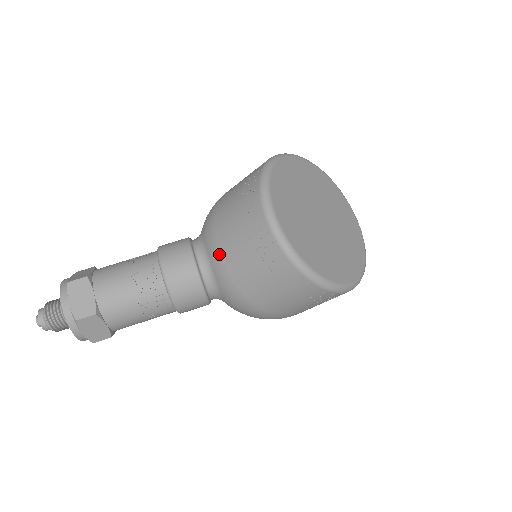
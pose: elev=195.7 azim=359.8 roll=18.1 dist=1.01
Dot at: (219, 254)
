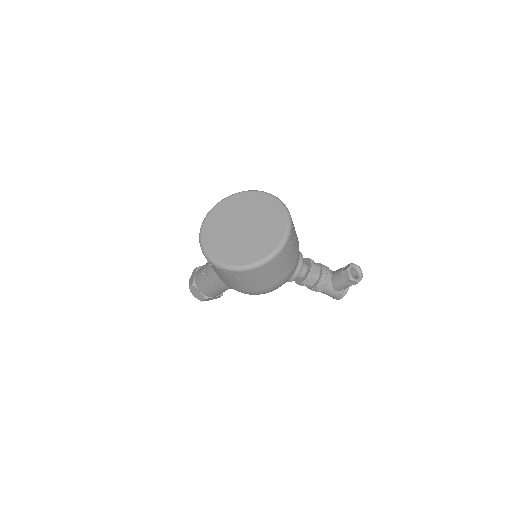
Dot at: occluded
